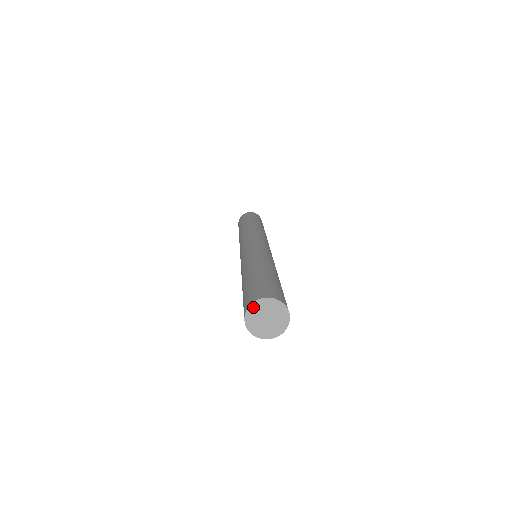
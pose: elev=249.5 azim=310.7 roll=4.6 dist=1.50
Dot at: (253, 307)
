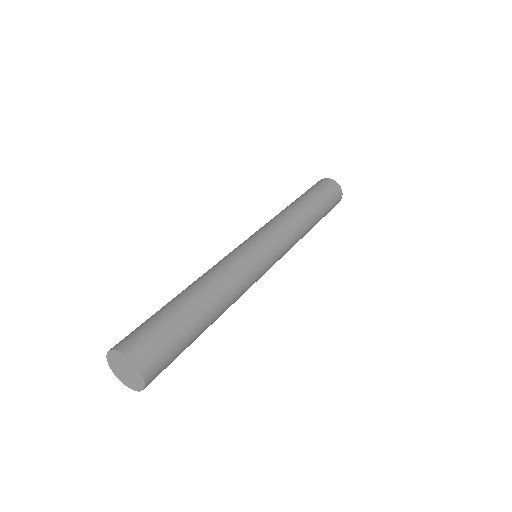
Dot at: (111, 354)
